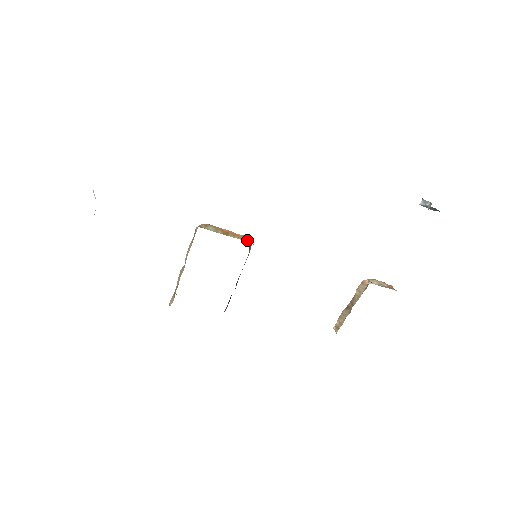
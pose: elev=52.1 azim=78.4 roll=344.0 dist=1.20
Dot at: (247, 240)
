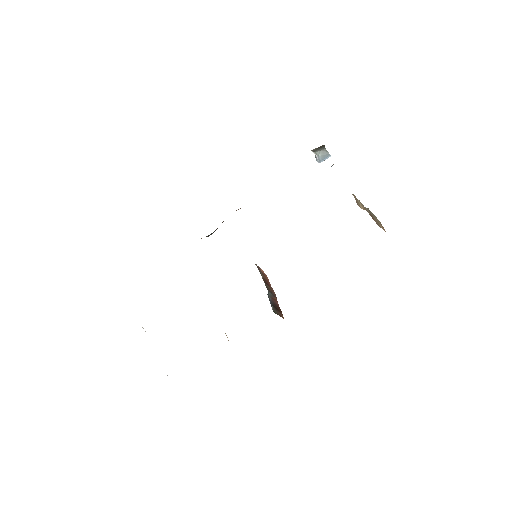
Dot at: occluded
